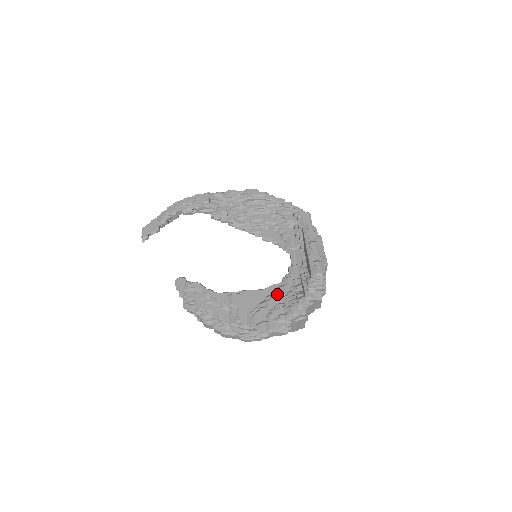
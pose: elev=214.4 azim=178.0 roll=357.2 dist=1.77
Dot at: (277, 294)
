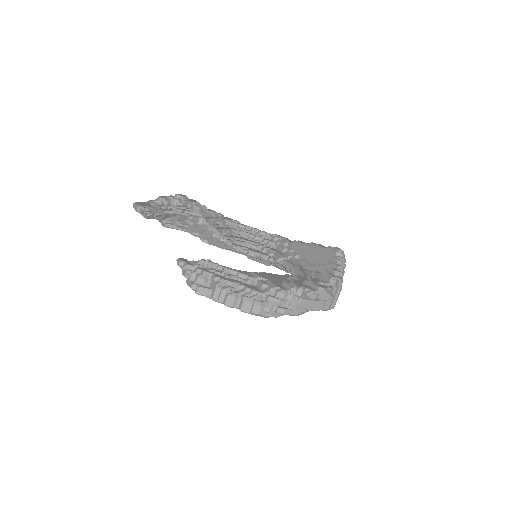
Dot at: (300, 275)
